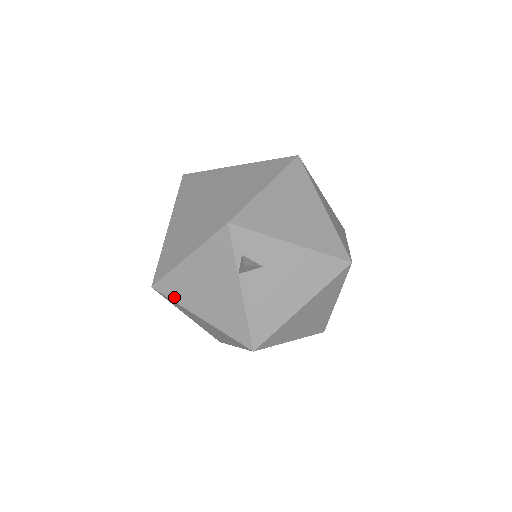
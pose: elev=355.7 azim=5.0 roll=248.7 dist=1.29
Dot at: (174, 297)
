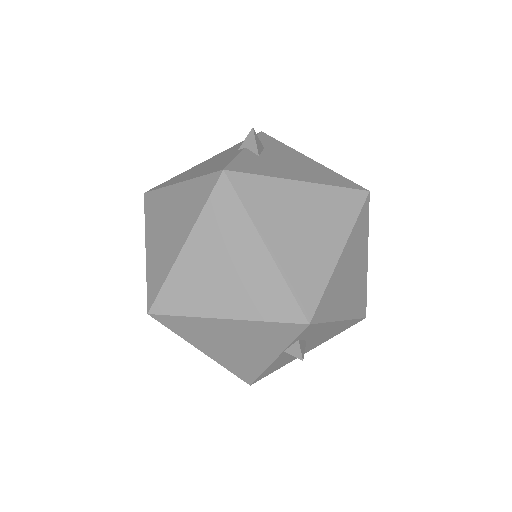
Dot at: (178, 331)
